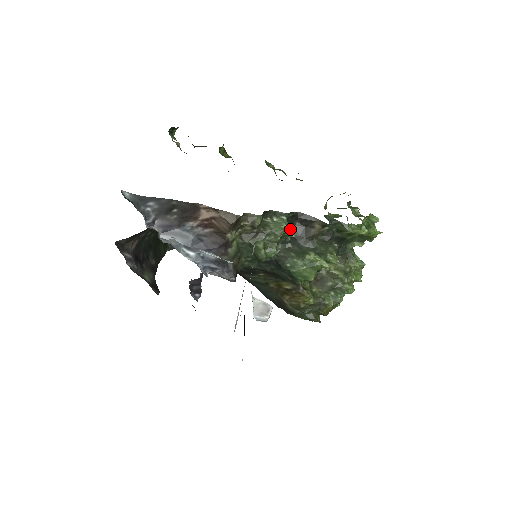
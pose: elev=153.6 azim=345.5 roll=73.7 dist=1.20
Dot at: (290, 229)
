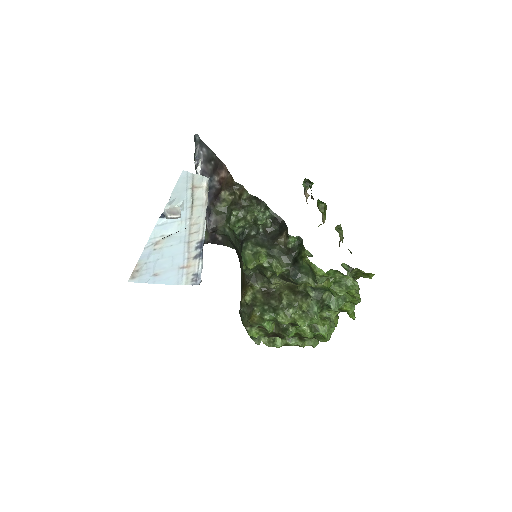
Dot at: (262, 218)
